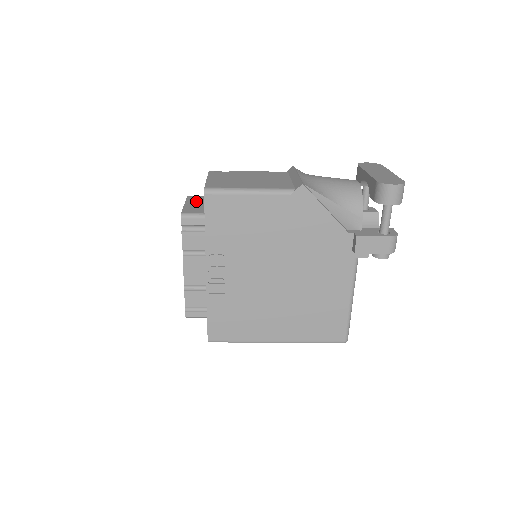
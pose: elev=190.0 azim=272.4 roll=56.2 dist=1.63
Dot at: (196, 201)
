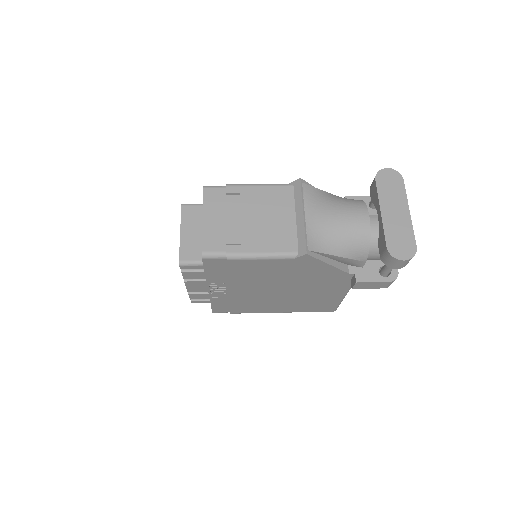
Dot at: (192, 224)
